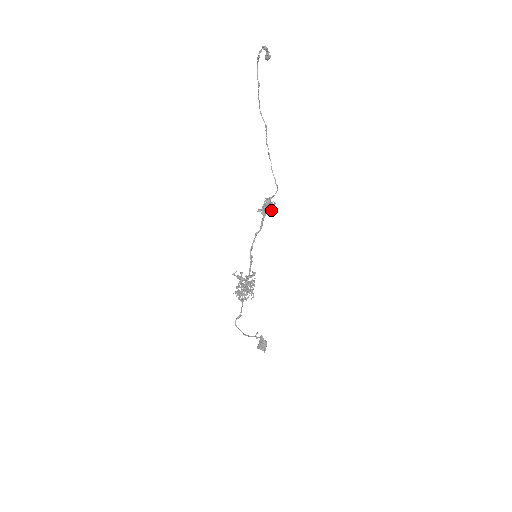
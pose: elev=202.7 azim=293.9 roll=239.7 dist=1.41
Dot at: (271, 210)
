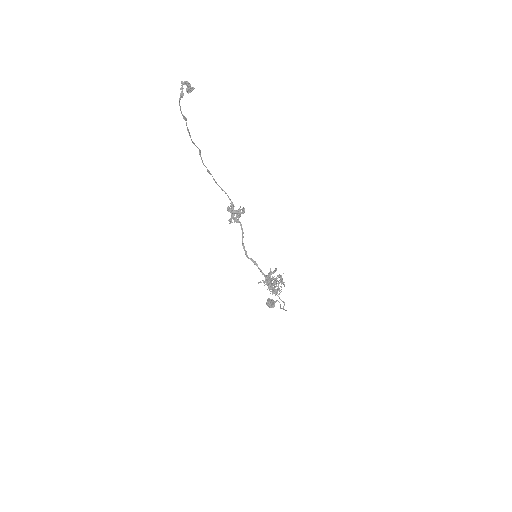
Dot at: occluded
